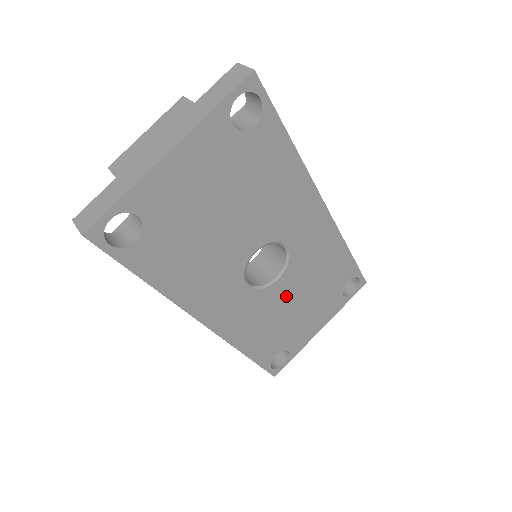
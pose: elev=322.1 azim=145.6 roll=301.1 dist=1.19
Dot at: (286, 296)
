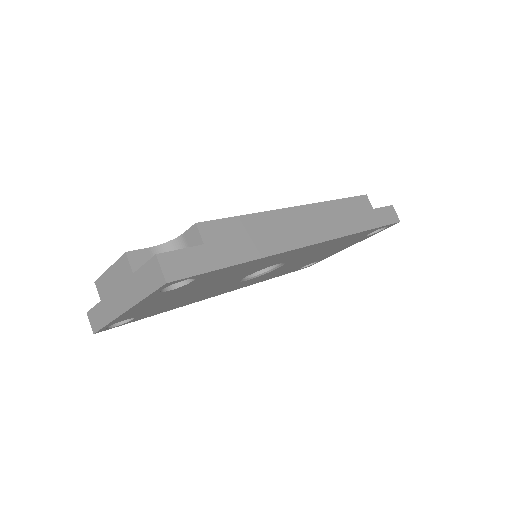
Dot at: (295, 263)
